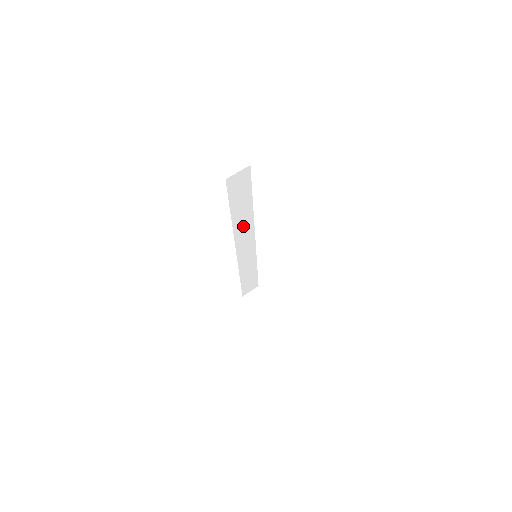
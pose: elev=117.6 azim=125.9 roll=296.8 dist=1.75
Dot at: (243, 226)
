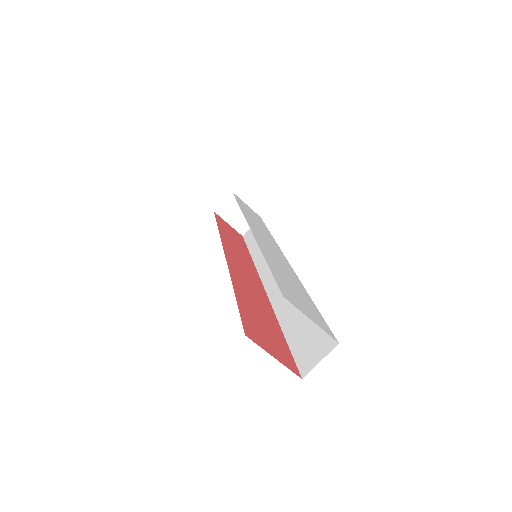
Dot at: occluded
